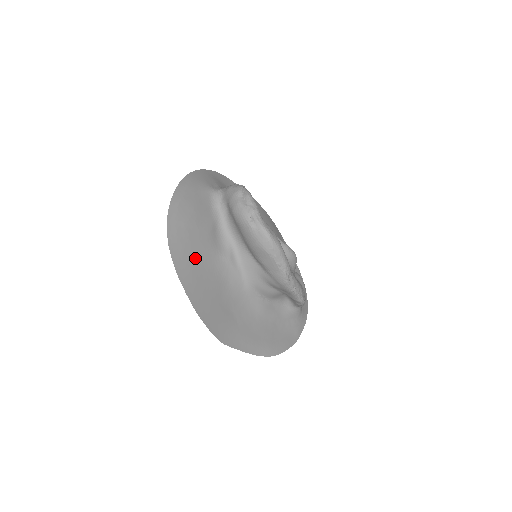
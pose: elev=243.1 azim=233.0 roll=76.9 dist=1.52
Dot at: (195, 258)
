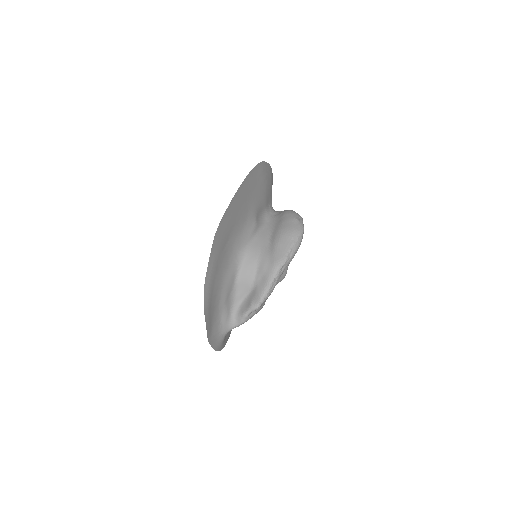
Dot at: (255, 190)
